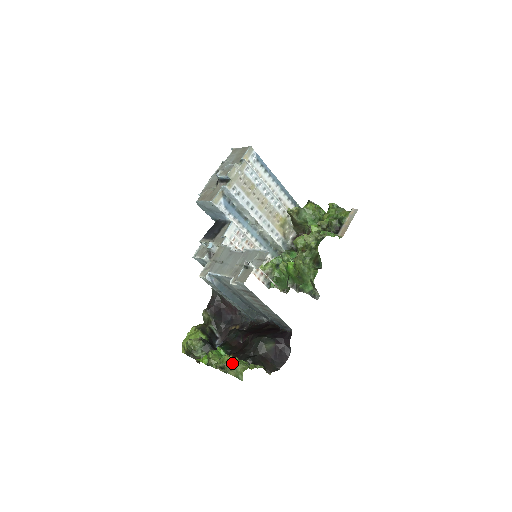
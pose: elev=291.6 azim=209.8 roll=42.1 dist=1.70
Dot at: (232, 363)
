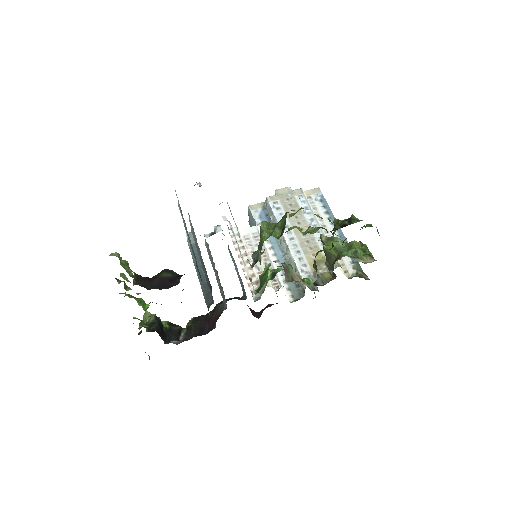
Dot at: occluded
